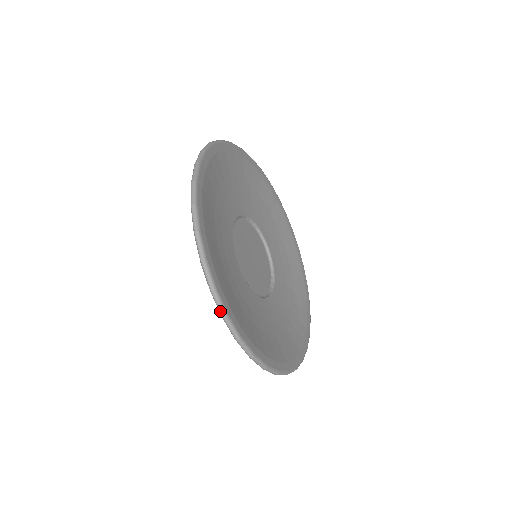
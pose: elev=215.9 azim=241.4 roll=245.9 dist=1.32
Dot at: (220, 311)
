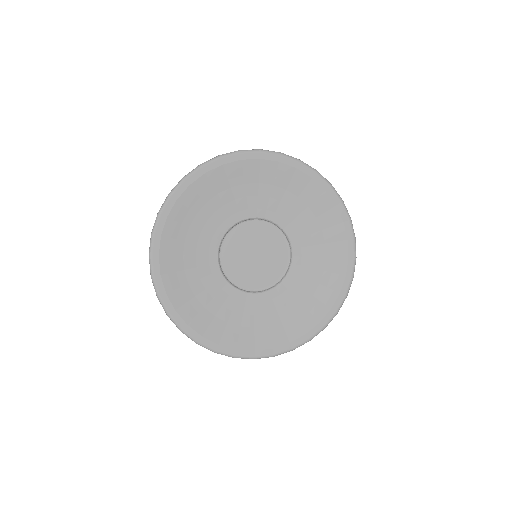
Dot at: (177, 327)
